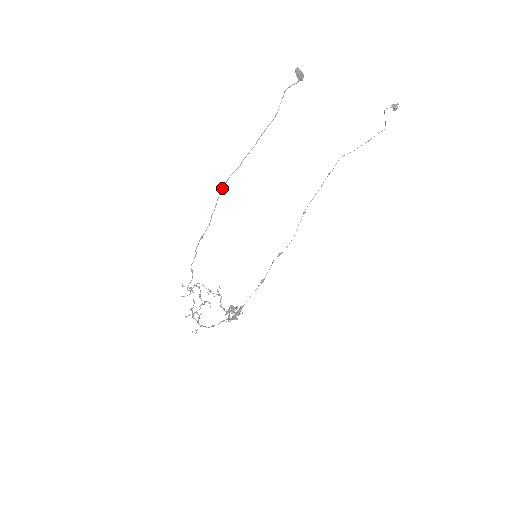
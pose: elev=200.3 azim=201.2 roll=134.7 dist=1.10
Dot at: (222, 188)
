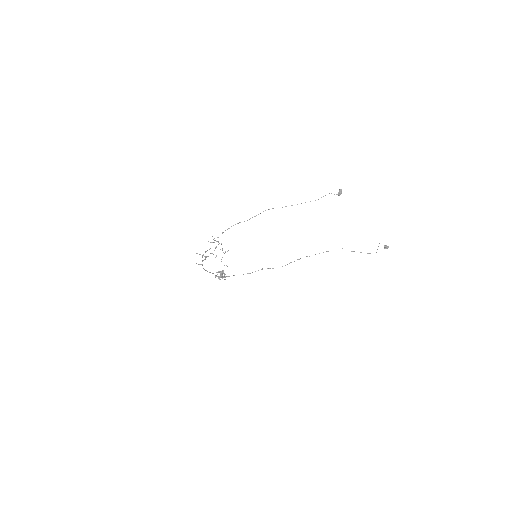
Dot at: occluded
